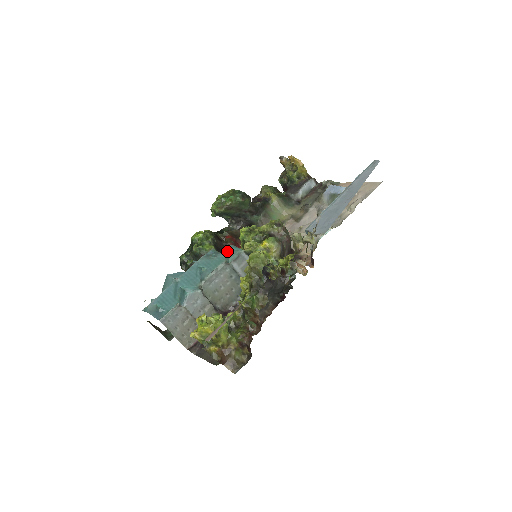
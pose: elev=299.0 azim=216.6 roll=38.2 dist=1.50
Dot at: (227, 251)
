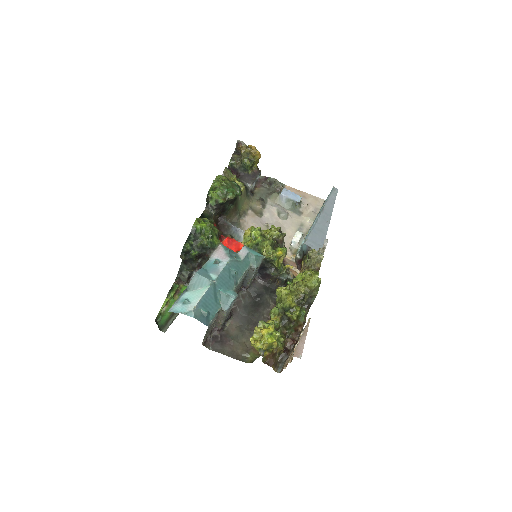
Dot at: (252, 255)
